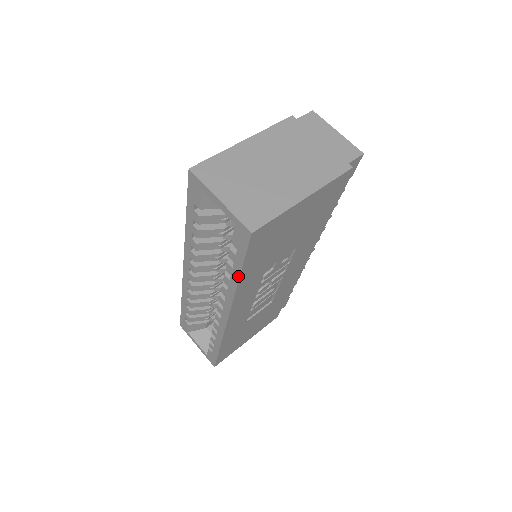
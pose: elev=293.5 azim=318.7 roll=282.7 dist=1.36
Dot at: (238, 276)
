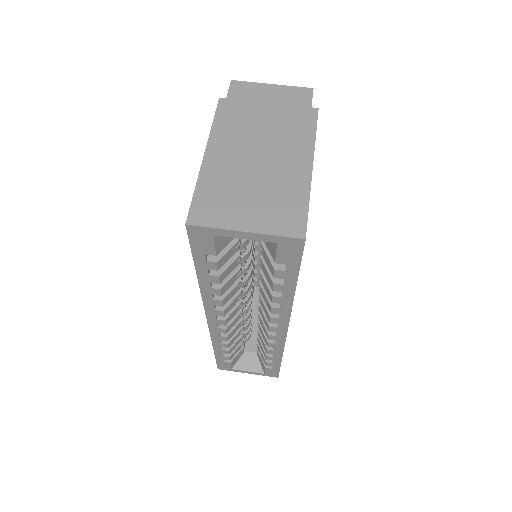
Dot at: (294, 288)
